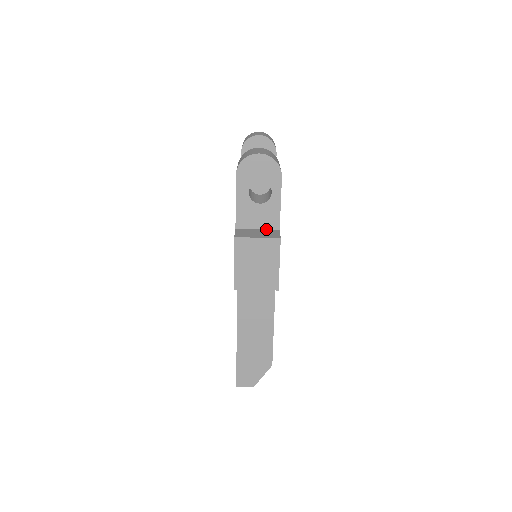
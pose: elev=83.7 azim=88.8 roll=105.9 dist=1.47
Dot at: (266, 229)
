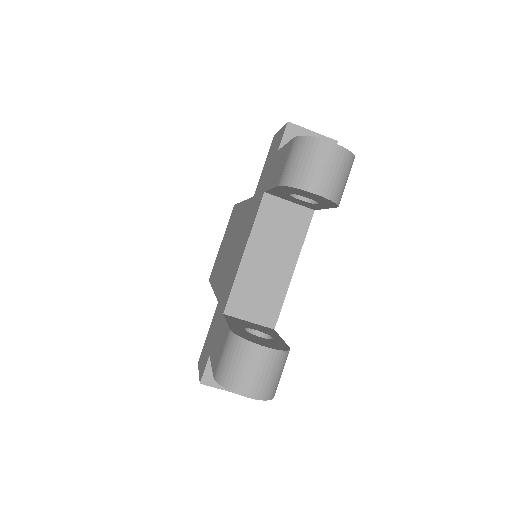
Dot at: occluded
